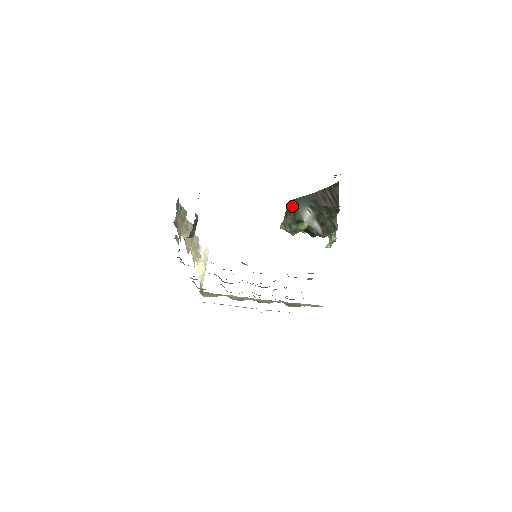
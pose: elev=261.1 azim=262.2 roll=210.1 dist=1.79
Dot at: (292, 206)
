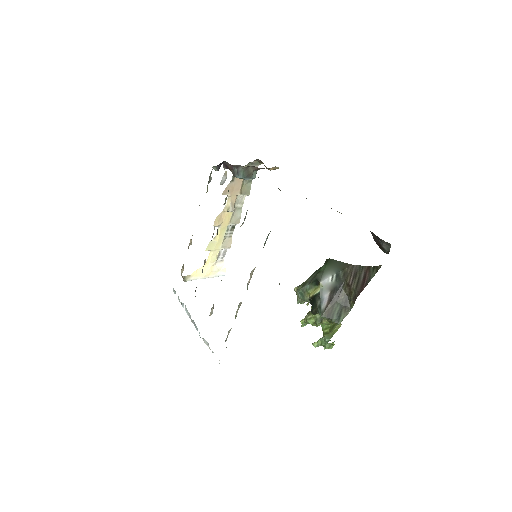
Dot at: (323, 266)
